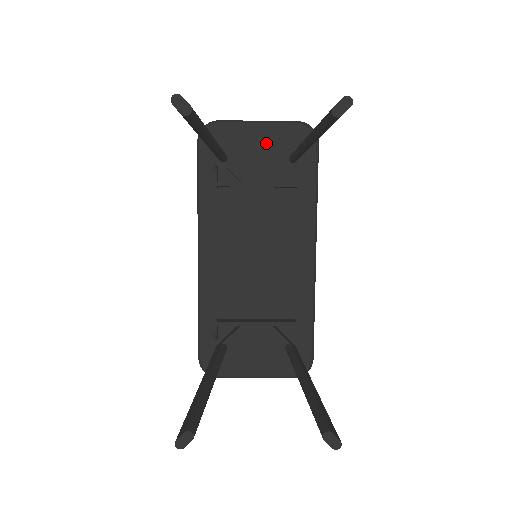
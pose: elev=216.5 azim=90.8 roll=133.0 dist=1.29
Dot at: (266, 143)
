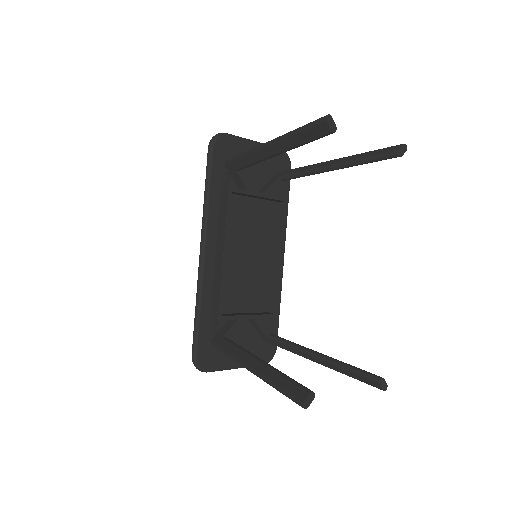
Dot at: occluded
